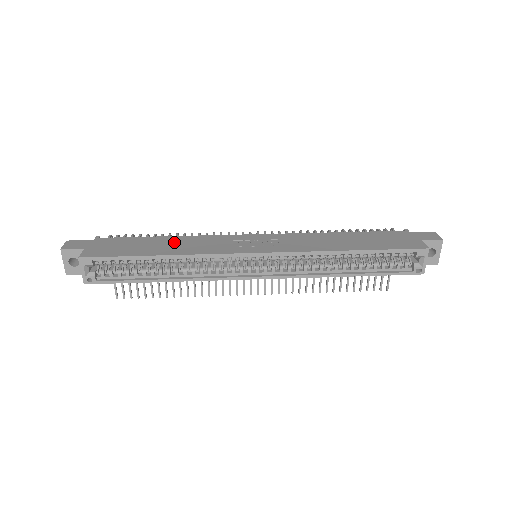
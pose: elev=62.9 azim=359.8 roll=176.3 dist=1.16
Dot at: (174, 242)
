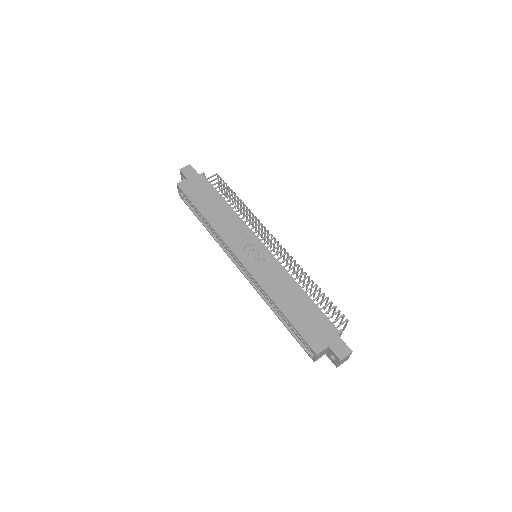
Dot at: (222, 211)
